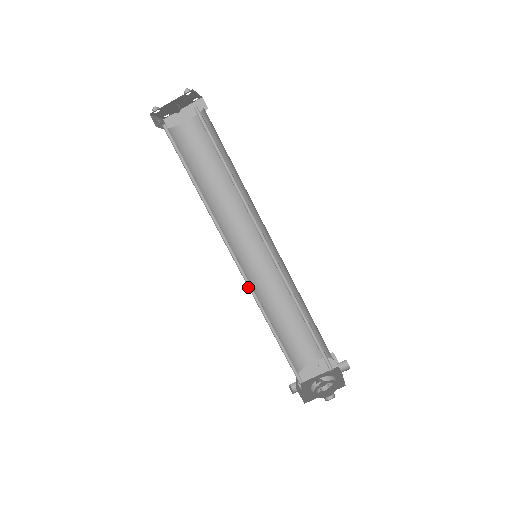
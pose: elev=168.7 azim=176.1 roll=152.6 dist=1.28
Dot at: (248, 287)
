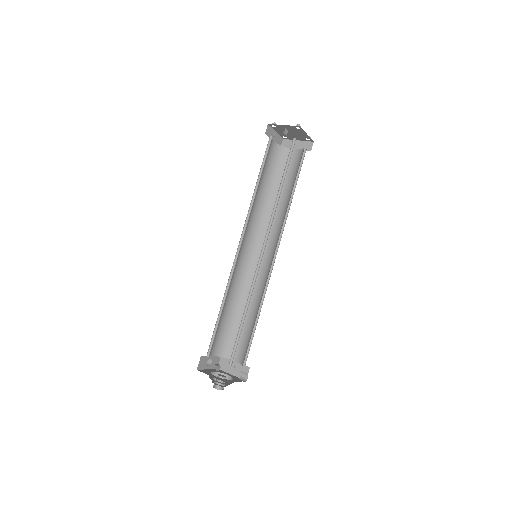
Dot at: (232, 267)
